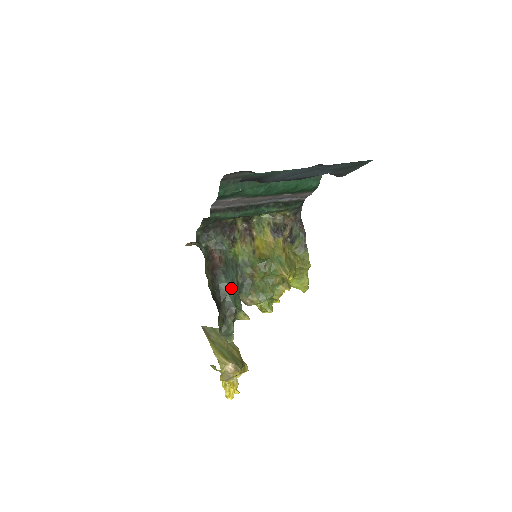
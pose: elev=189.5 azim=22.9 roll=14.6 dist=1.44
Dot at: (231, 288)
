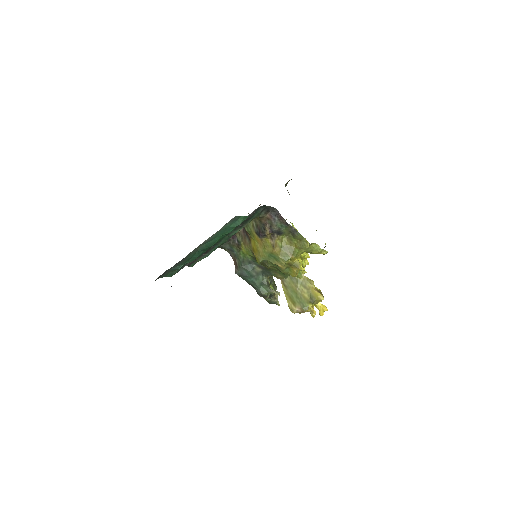
Dot at: (253, 281)
